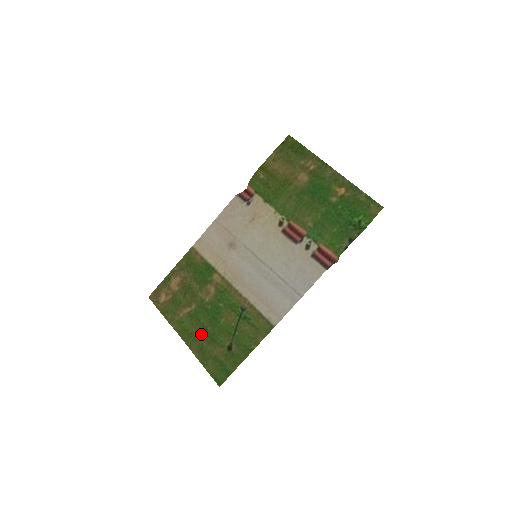
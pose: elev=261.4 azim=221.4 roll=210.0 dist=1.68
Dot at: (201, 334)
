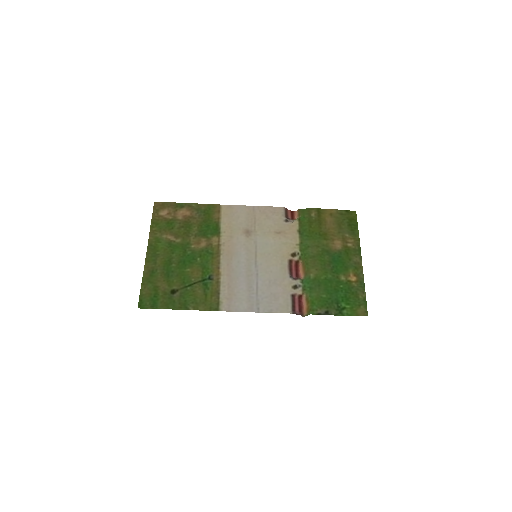
Dot at: (164, 262)
